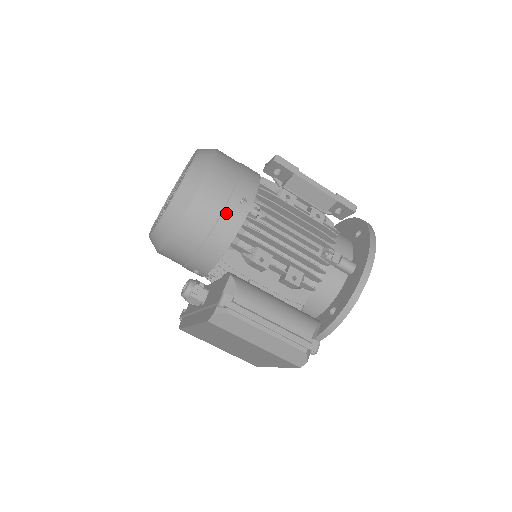
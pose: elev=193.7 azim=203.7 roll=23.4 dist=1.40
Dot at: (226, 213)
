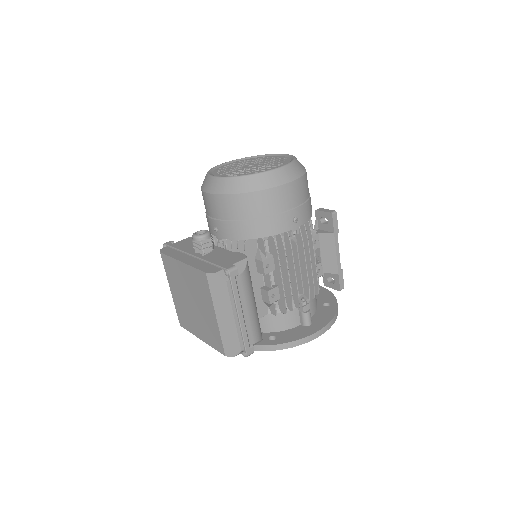
Dot at: (280, 217)
